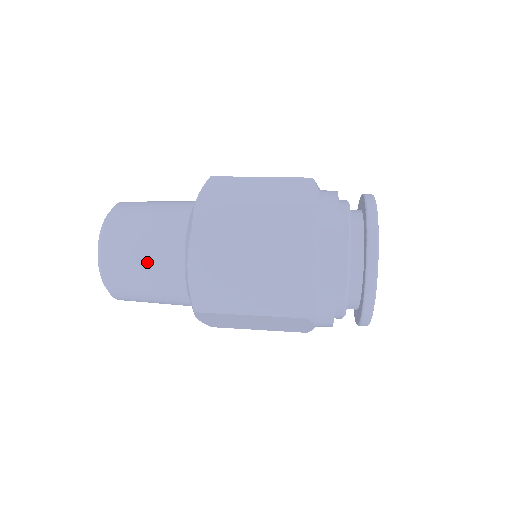
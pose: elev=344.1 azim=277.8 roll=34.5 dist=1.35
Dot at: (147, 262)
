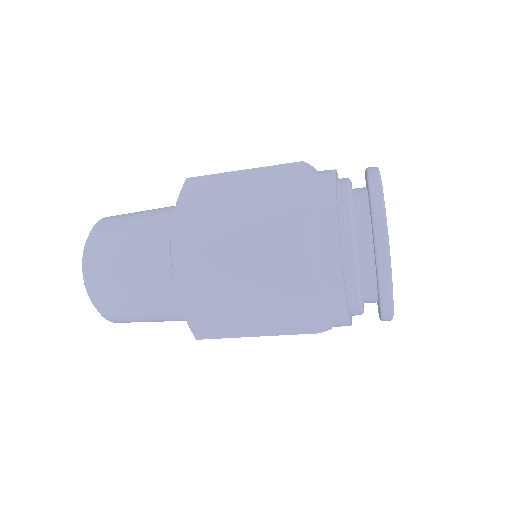
Dot at: (136, 292)
